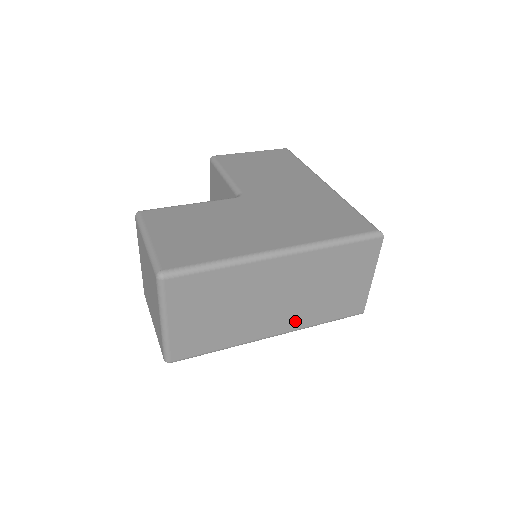
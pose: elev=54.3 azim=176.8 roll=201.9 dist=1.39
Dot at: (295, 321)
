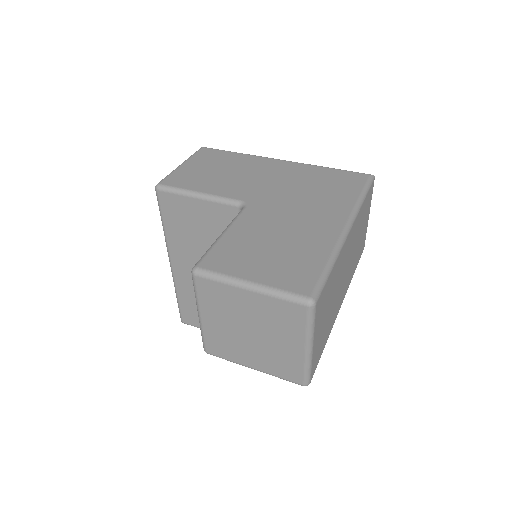
Dot at: (347, 283)
